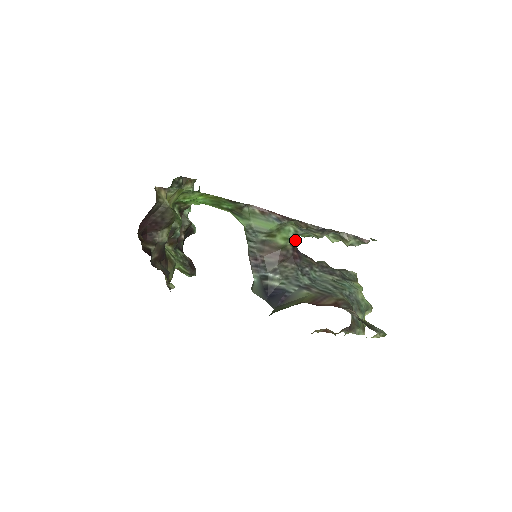
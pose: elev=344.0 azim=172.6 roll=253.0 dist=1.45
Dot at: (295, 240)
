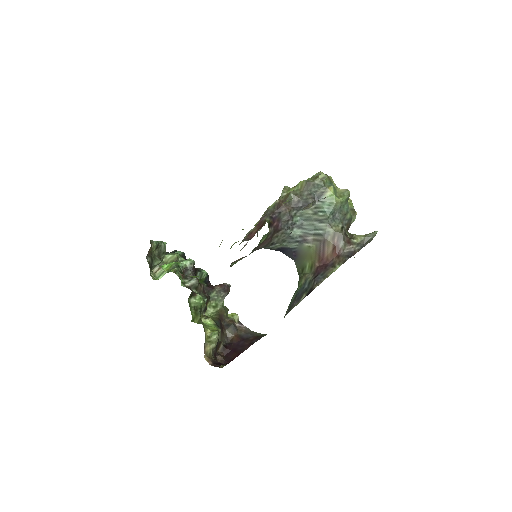
Dot at: (268, 223)
